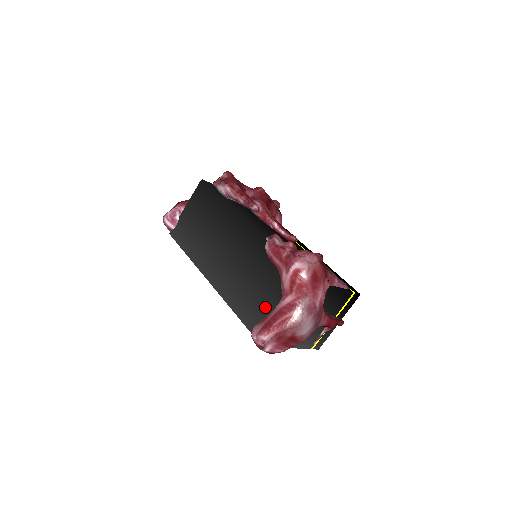
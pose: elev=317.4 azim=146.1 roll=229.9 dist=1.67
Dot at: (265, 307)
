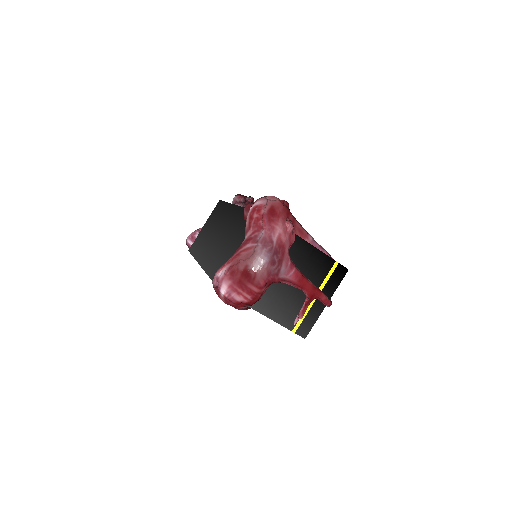
Dot at: (230, 256)
